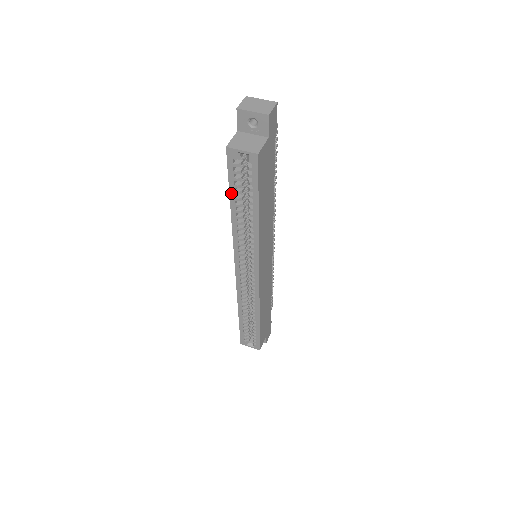
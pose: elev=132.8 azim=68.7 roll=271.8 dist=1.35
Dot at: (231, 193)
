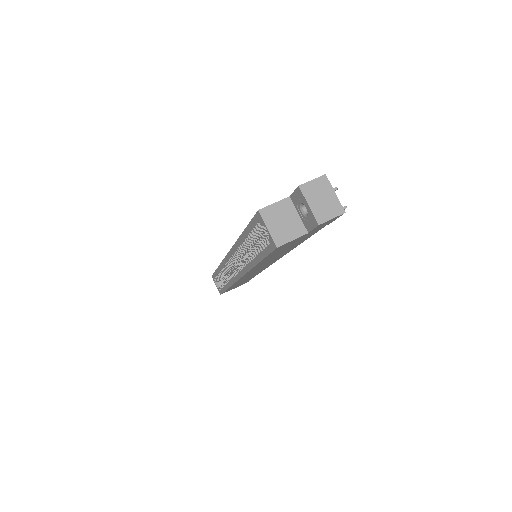
Dot at: (247, 230)
